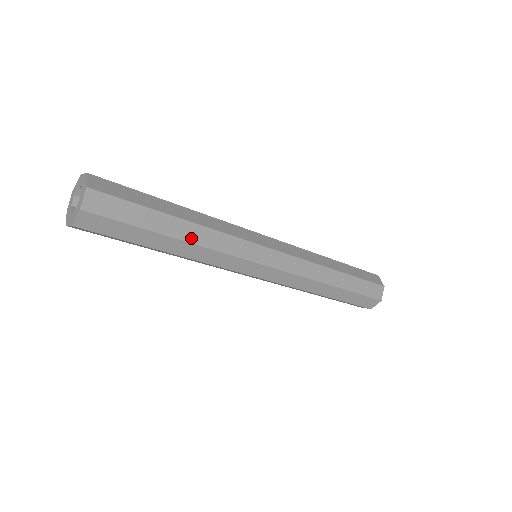
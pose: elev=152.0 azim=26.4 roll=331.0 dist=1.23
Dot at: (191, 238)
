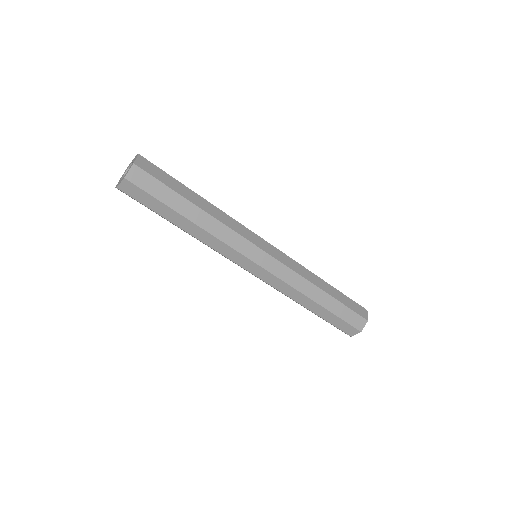
Dot at: (208, 211)
